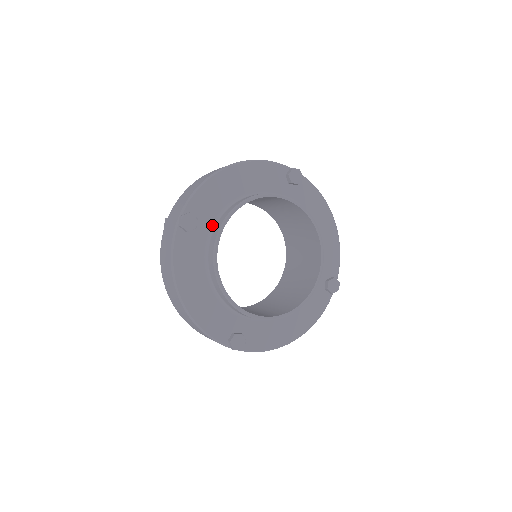
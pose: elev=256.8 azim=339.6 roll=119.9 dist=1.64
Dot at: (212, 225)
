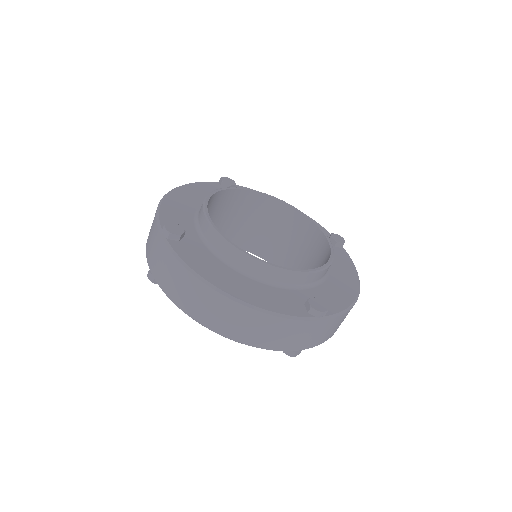
Dot at: (197, 231)
